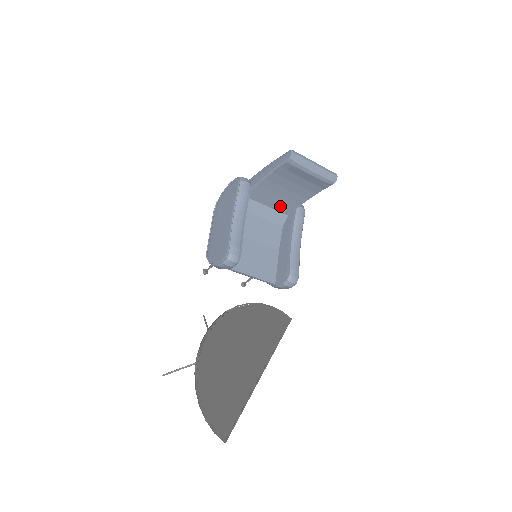
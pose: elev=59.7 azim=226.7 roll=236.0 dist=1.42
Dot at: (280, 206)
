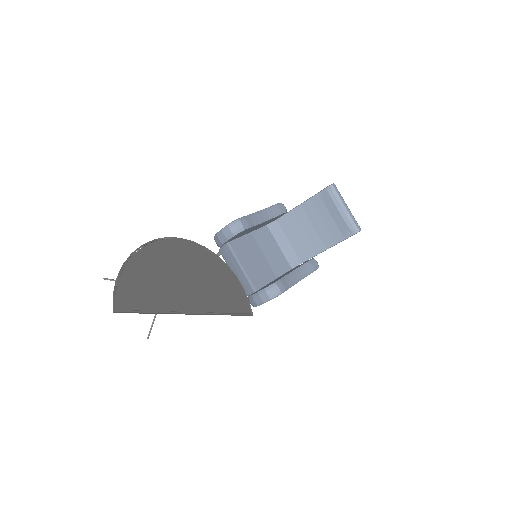
Dot at: (300, 247)
